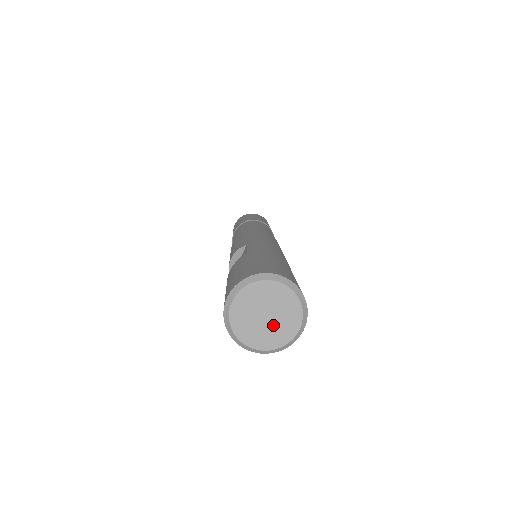
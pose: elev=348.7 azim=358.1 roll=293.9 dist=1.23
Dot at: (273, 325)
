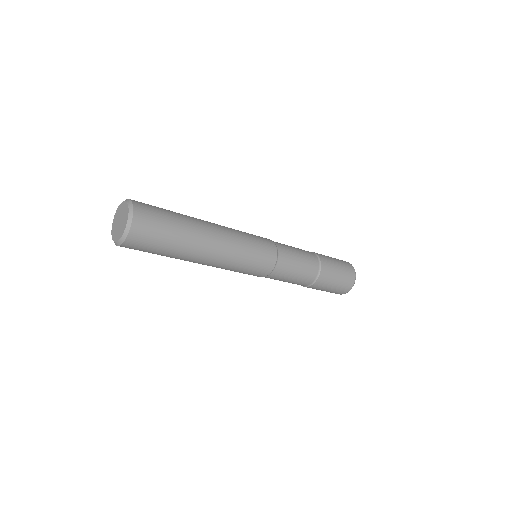
Dot at: (122, 223)
